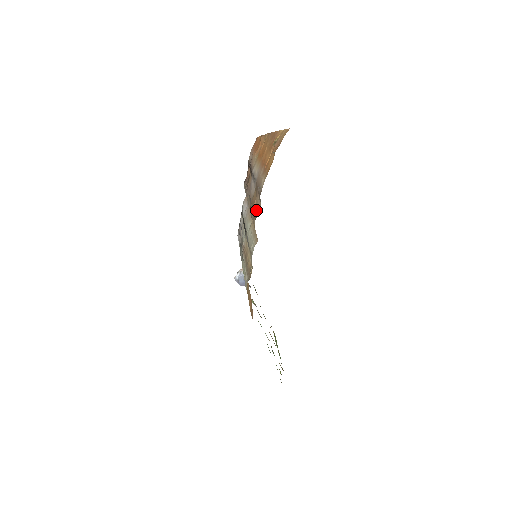
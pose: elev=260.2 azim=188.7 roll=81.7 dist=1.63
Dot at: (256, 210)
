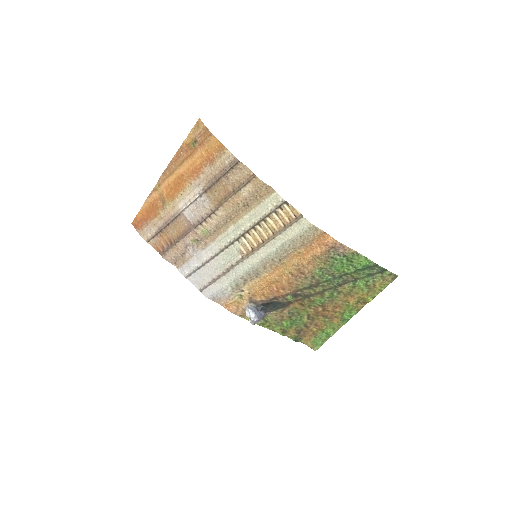
Dot at: (243, 179)
